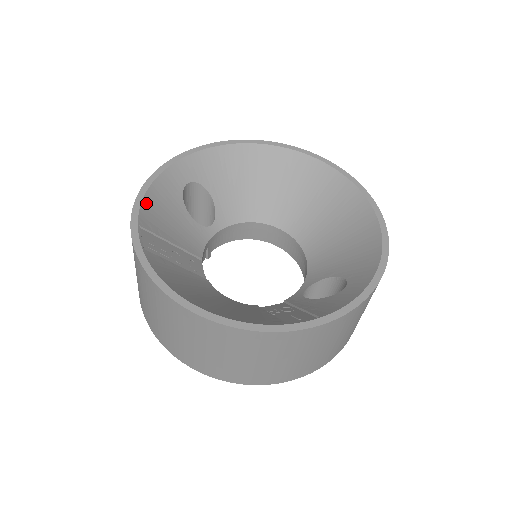
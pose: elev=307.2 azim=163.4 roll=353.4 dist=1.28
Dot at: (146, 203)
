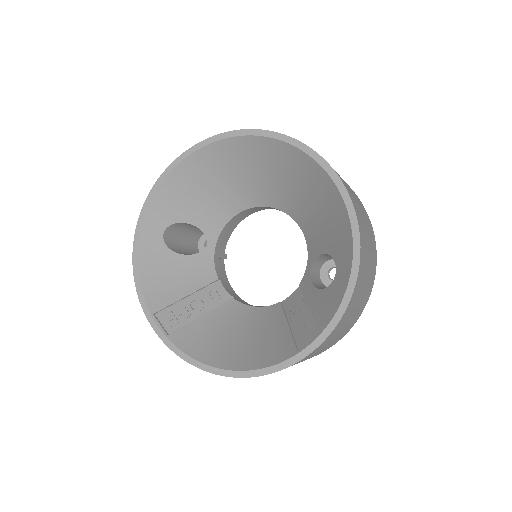
Dot at: (145, 287)
